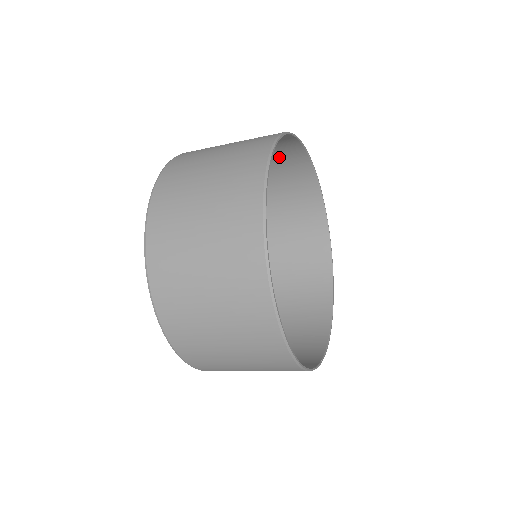
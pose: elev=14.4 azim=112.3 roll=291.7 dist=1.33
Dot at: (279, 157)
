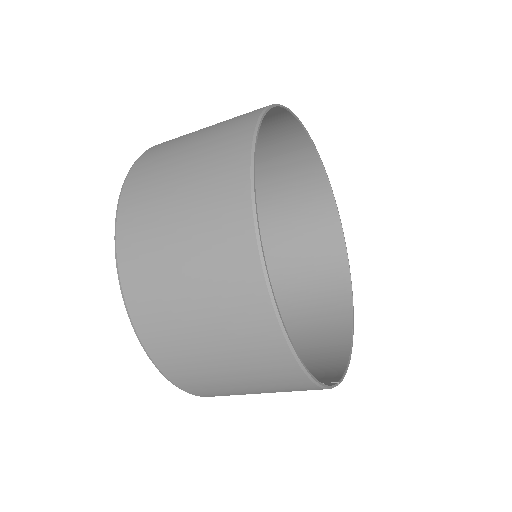
Dot at: (284, 156)
